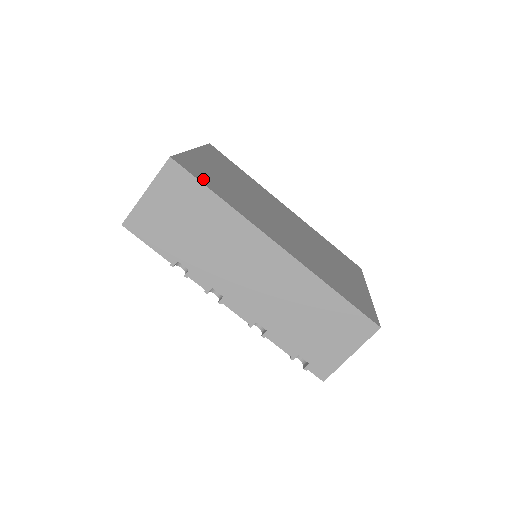
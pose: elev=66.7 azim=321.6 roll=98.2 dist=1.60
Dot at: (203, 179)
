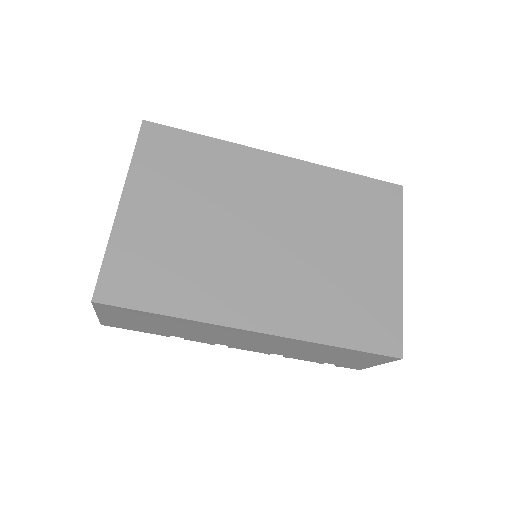
Dot at: (141, 295)
